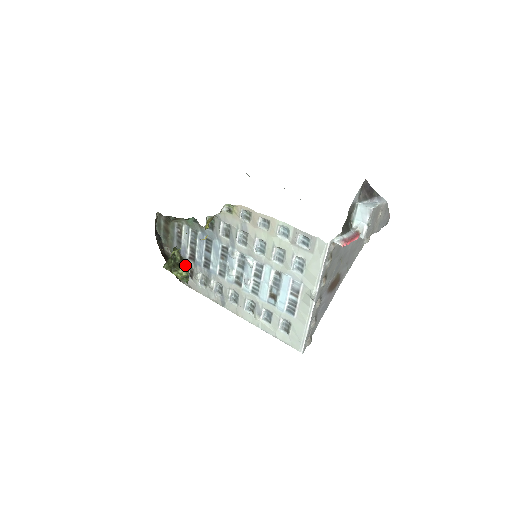
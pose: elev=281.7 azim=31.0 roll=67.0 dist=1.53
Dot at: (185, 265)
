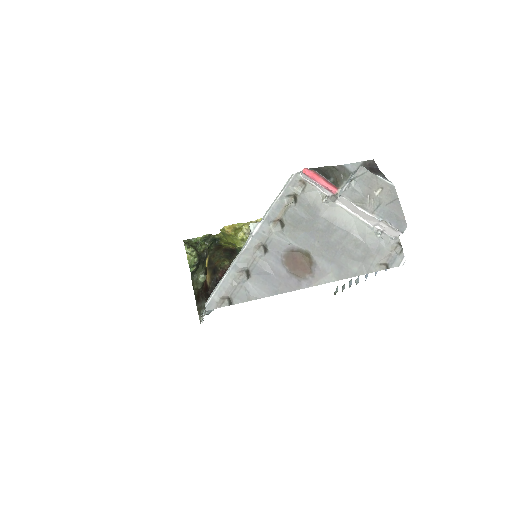
Dot at: occluded
